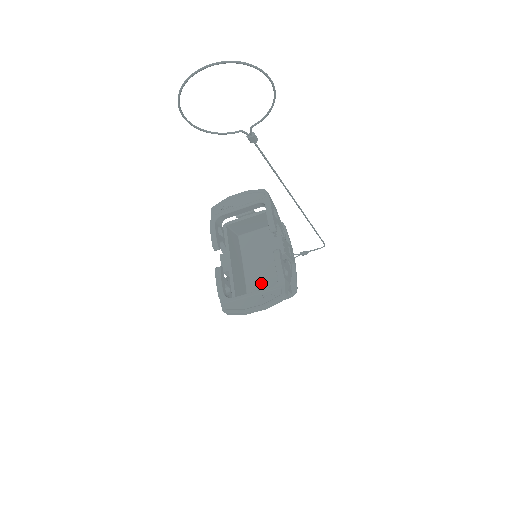
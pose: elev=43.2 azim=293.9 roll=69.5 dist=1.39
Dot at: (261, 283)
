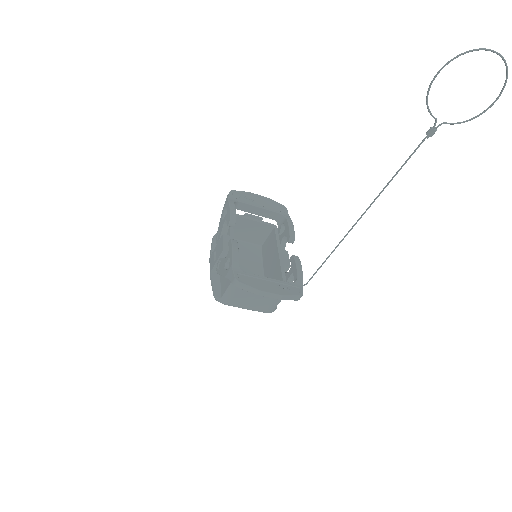
Dot at: occluded
